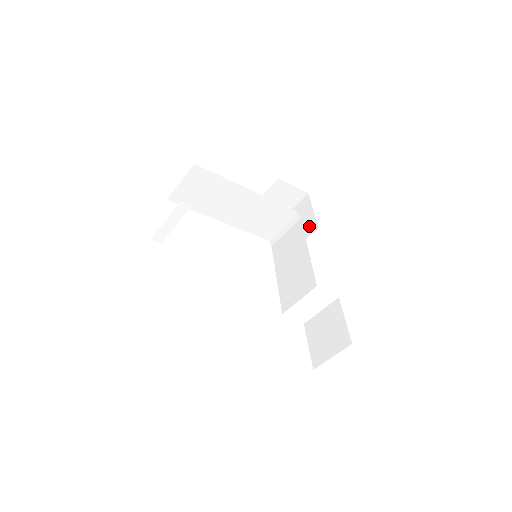
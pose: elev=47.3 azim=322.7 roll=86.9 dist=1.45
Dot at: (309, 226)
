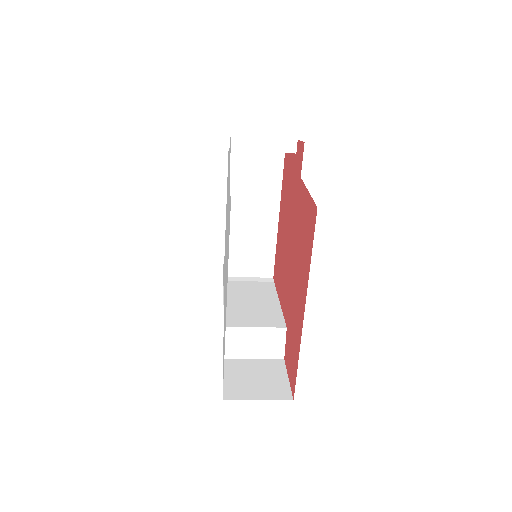
Dot at: occluded
